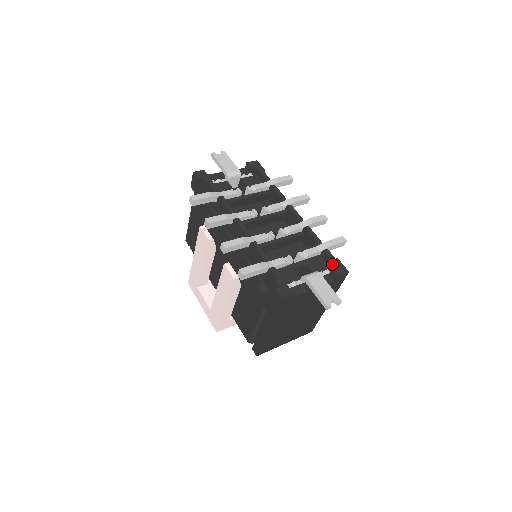
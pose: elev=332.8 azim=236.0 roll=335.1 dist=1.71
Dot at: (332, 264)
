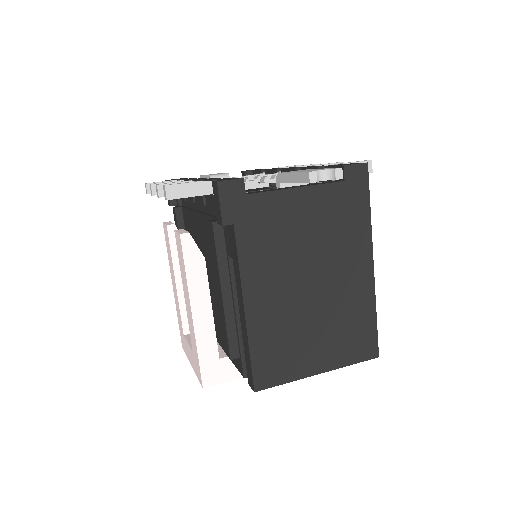
Dot at: occluded
